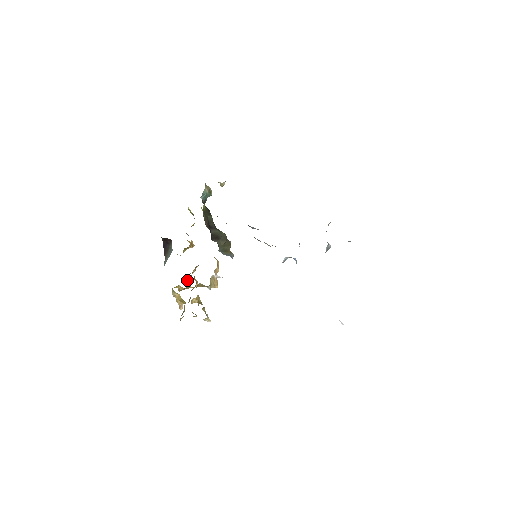
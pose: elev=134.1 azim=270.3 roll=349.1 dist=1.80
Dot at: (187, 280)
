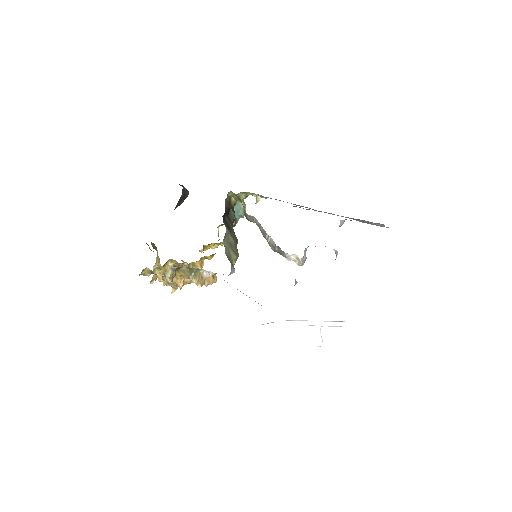
Dot at: (175, 290)
